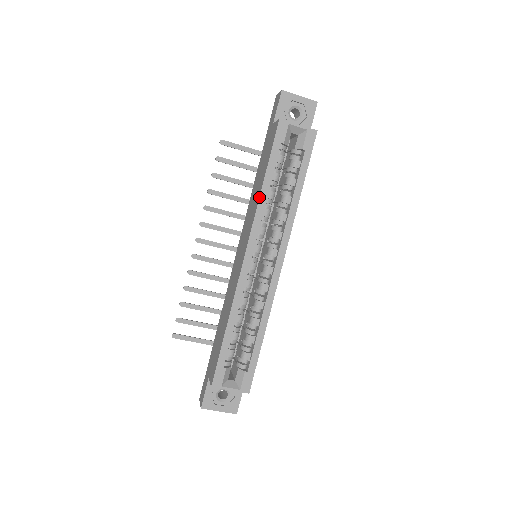
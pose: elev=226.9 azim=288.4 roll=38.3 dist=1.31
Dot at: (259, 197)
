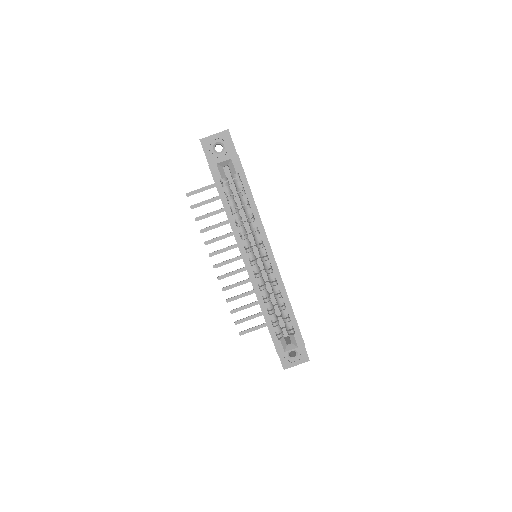
Dot at: occluded
